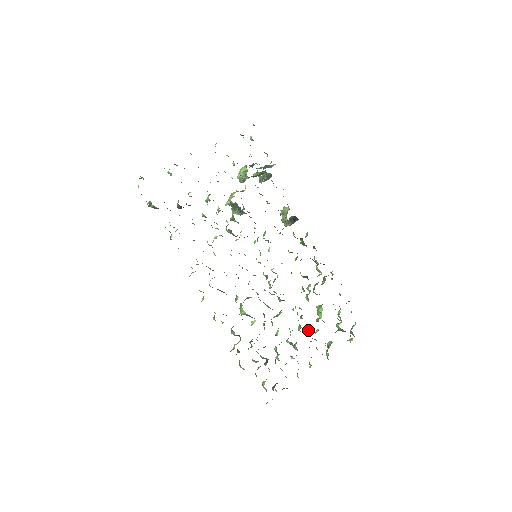
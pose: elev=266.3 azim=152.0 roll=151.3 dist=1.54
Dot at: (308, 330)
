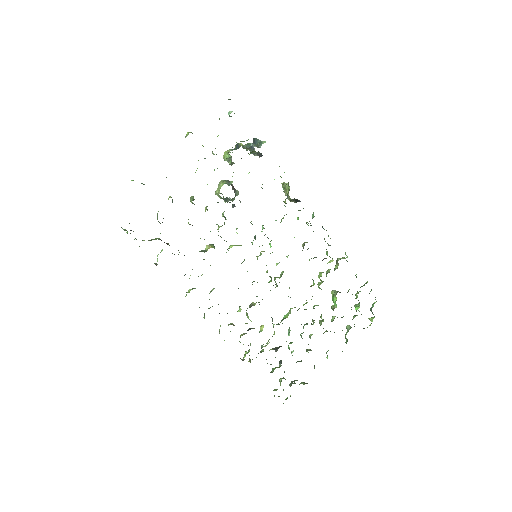
Dot at: (323, 319)
